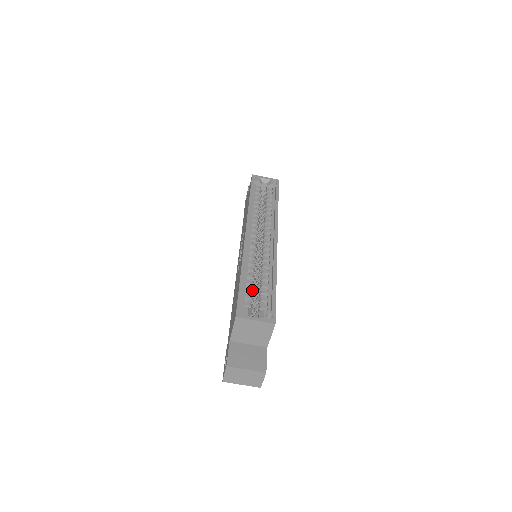
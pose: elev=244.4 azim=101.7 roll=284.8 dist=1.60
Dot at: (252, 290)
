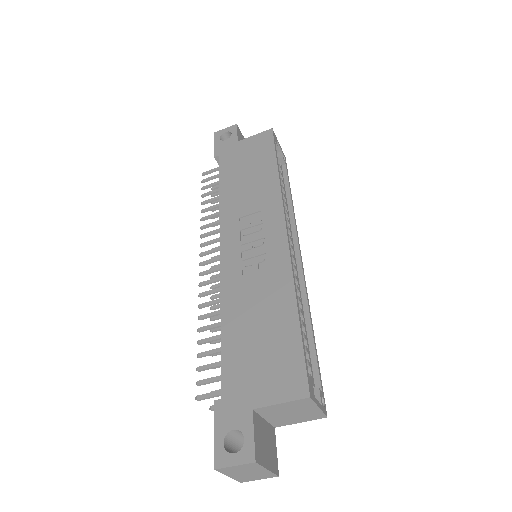
Dot at: occluded
